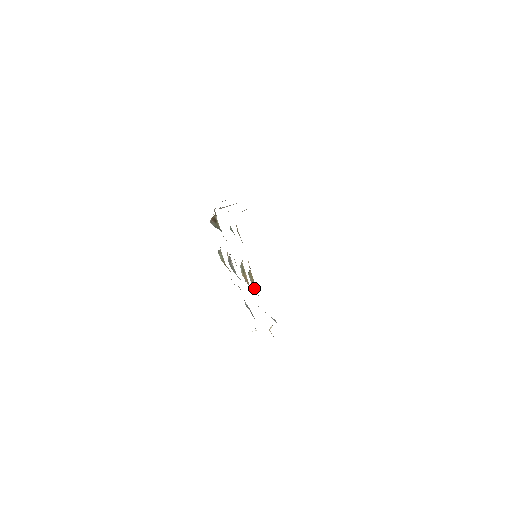
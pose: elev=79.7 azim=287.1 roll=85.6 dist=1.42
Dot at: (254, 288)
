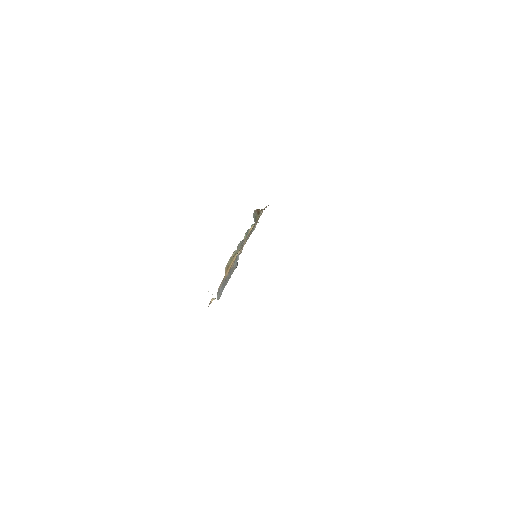
Dot at: (225, 268)
